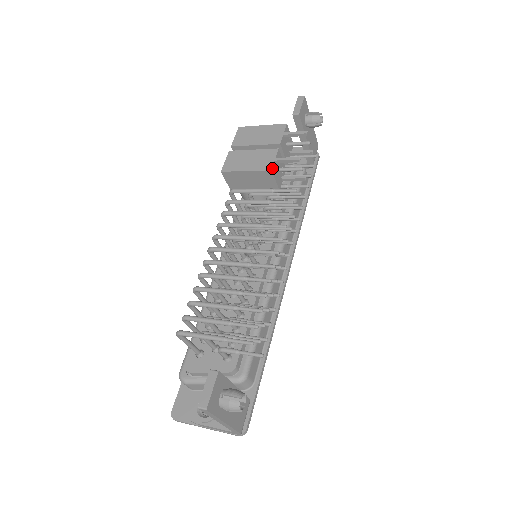
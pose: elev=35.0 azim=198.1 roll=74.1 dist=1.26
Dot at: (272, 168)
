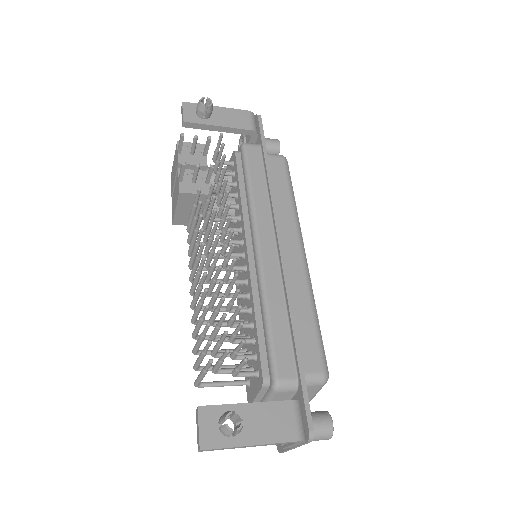
Dot at: (179, 190)
